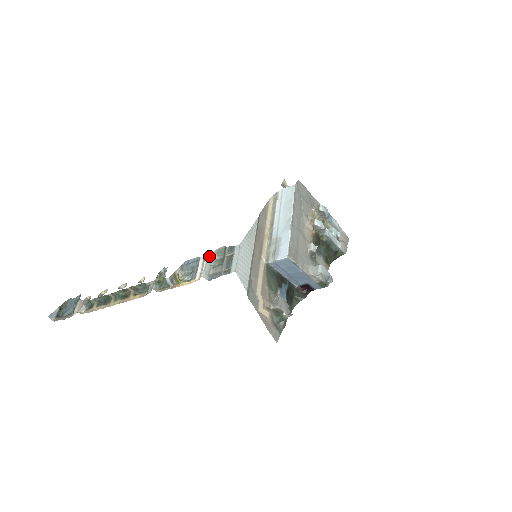
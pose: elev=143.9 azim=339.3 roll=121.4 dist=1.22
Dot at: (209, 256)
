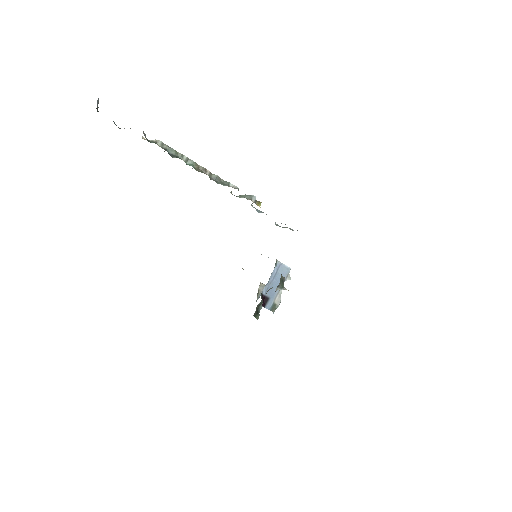
Dot at: occluded
